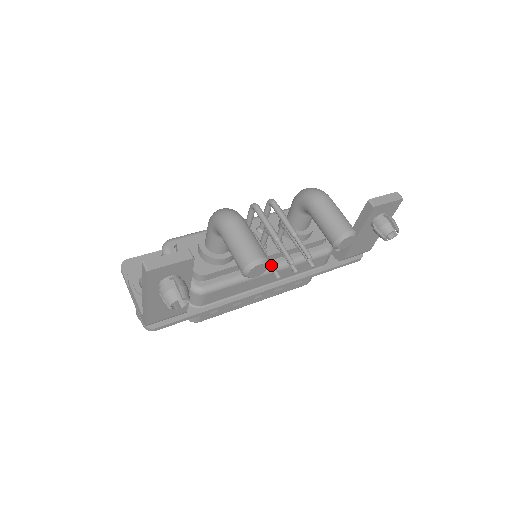
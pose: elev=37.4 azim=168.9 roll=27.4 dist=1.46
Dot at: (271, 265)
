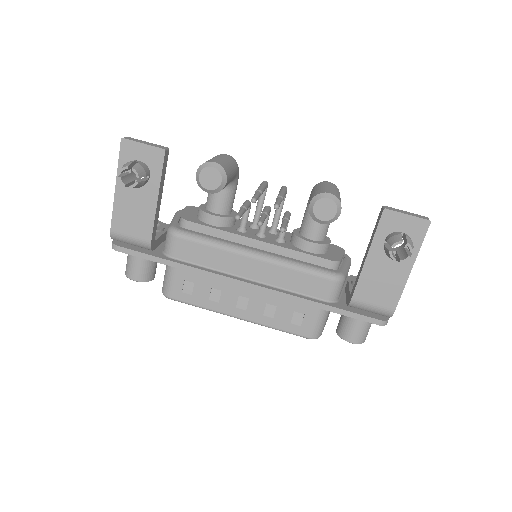
Dot at: (240, 211)
